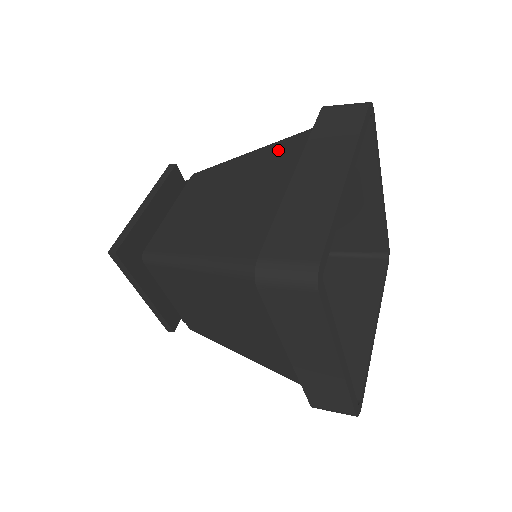
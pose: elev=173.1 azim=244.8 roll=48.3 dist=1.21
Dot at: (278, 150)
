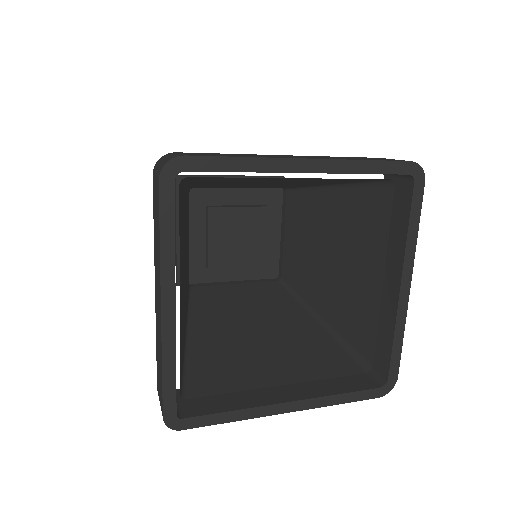
Dot at: occluded
